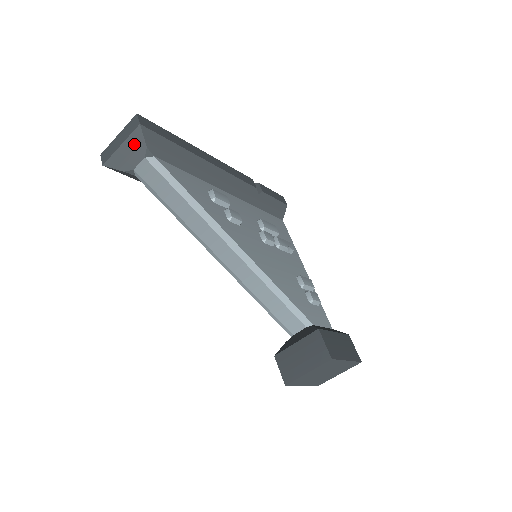
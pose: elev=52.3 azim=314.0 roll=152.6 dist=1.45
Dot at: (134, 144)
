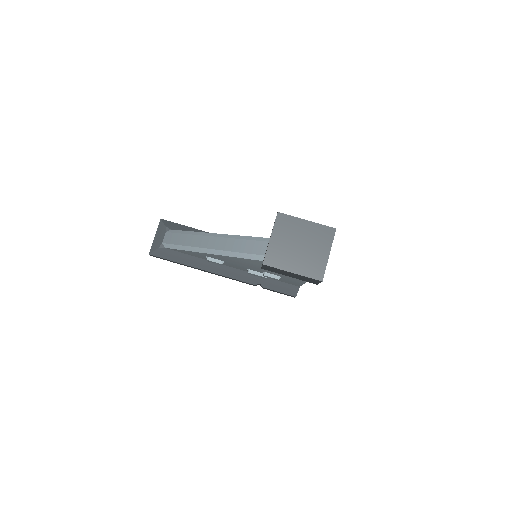
Dot at: (160, 230)
